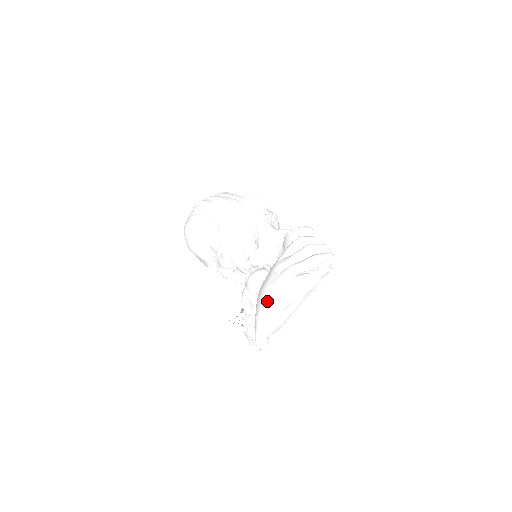
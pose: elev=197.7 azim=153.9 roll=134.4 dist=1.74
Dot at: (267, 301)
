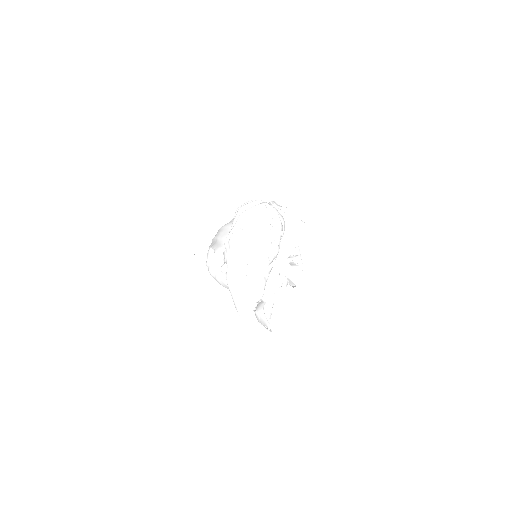
Dot at: (228, 275)
